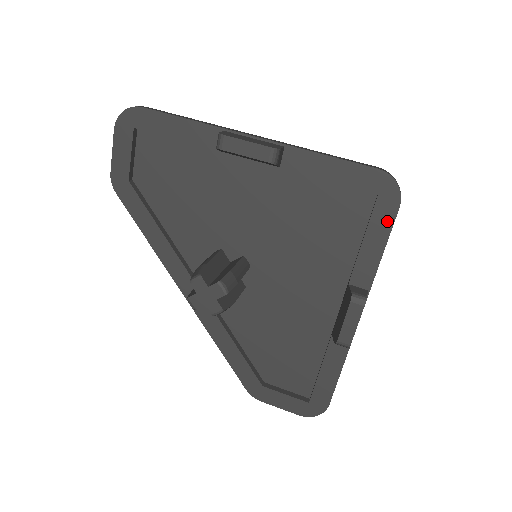
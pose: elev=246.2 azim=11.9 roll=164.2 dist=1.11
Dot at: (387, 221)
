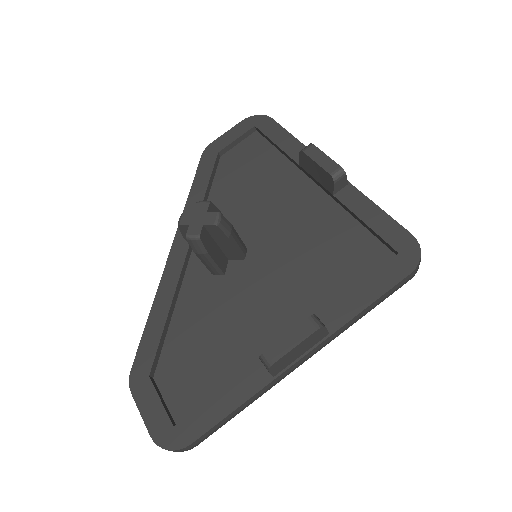
Dot at: (391, 279)
